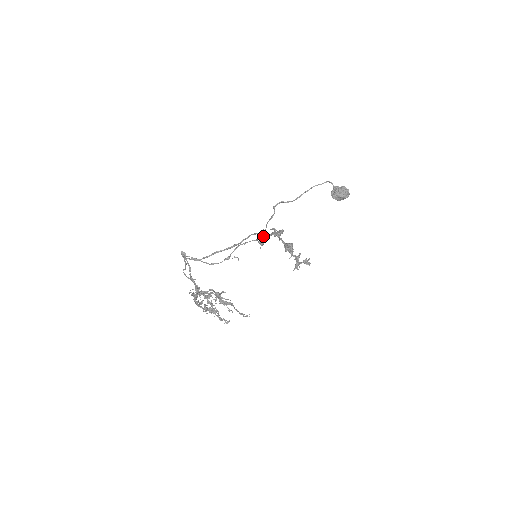
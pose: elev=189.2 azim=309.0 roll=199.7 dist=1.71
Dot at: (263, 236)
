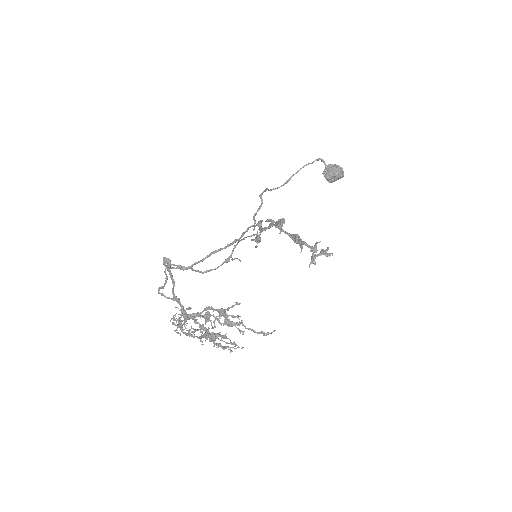
Dot at: (261, 229)
